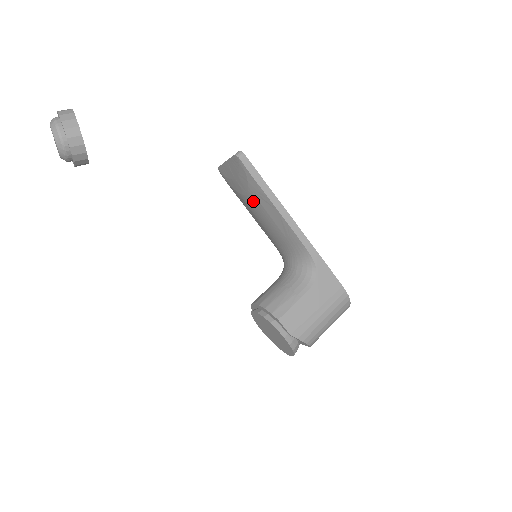
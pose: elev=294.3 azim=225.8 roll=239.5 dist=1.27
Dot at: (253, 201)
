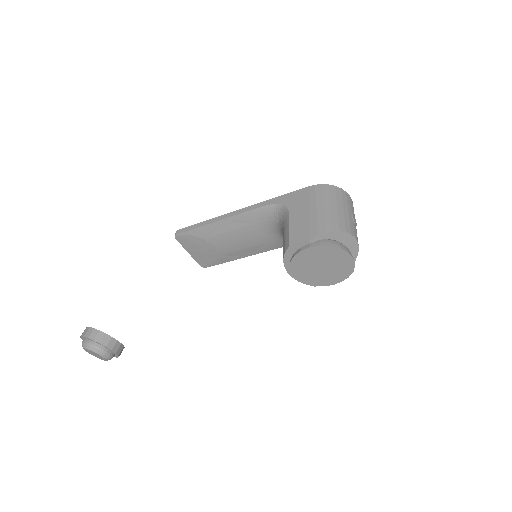
Dot at: (219, 242)
